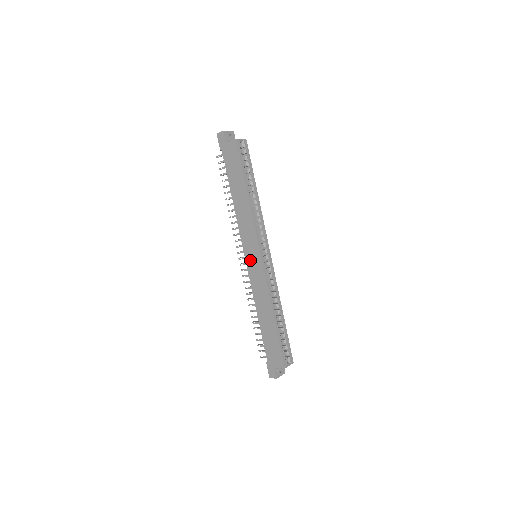
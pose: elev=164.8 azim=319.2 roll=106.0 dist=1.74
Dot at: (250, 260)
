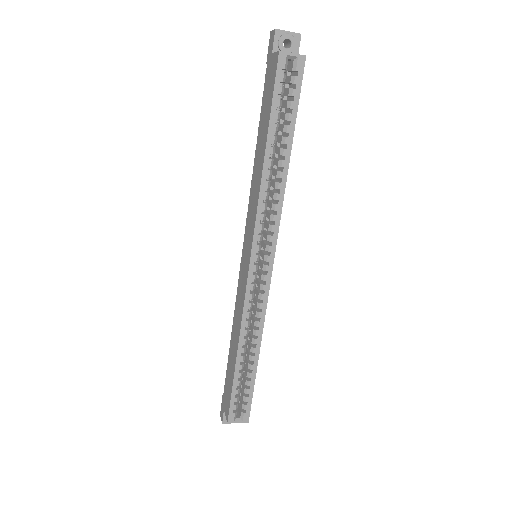
Dot at: (244, 258)
